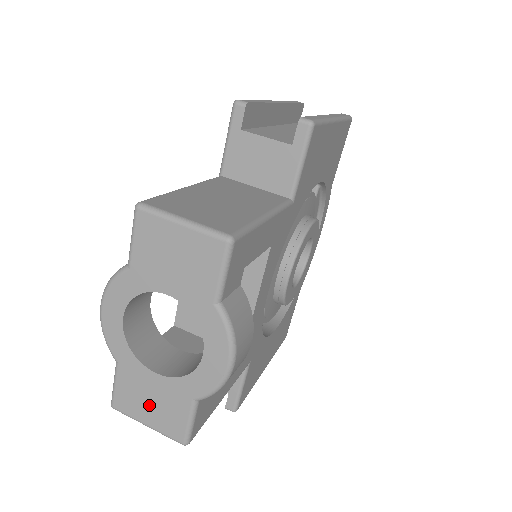
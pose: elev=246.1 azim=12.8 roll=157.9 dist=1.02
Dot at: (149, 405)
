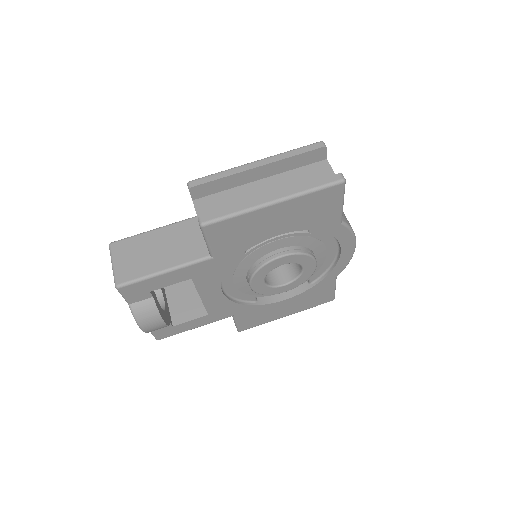
Dot at: occluded
